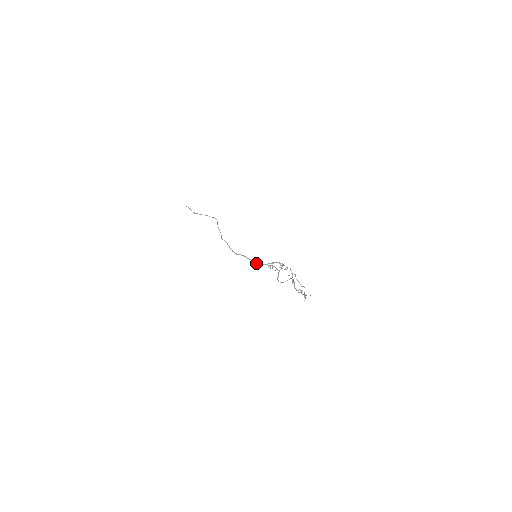
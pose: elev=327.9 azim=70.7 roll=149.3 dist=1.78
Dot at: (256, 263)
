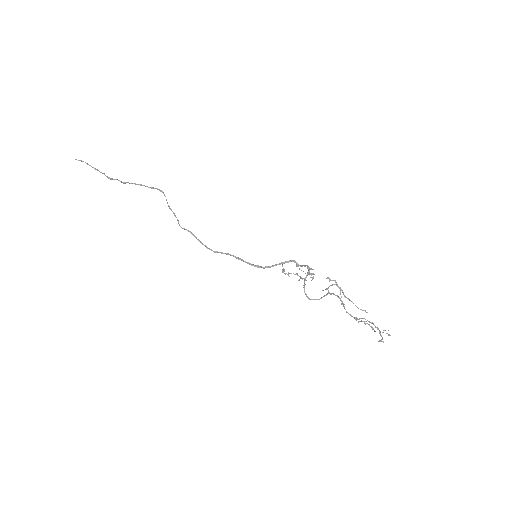
Dot at: (254, 265)
